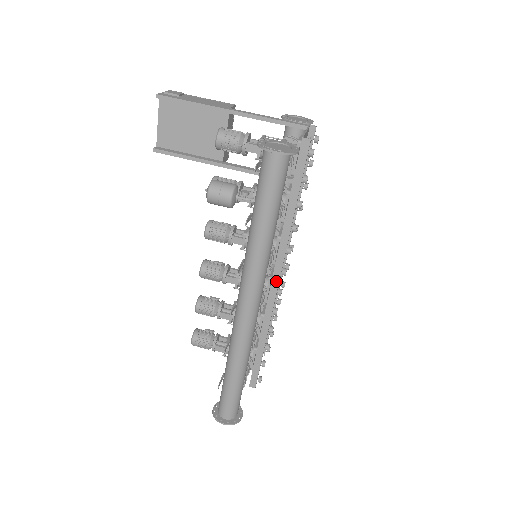
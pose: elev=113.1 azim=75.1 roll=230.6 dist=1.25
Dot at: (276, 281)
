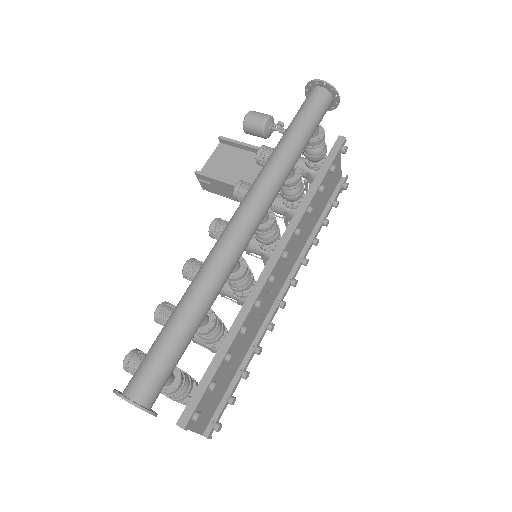
Dot at: (273, 261)
